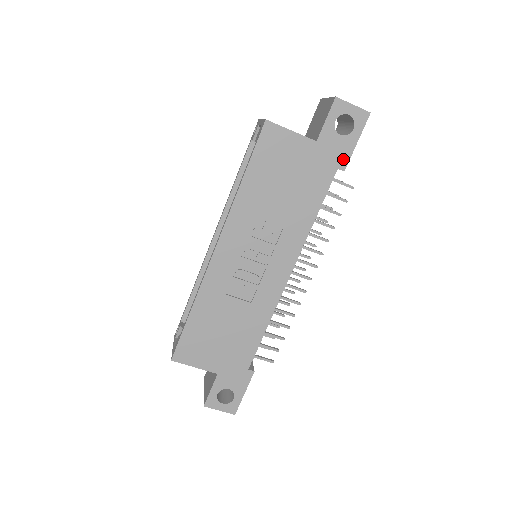
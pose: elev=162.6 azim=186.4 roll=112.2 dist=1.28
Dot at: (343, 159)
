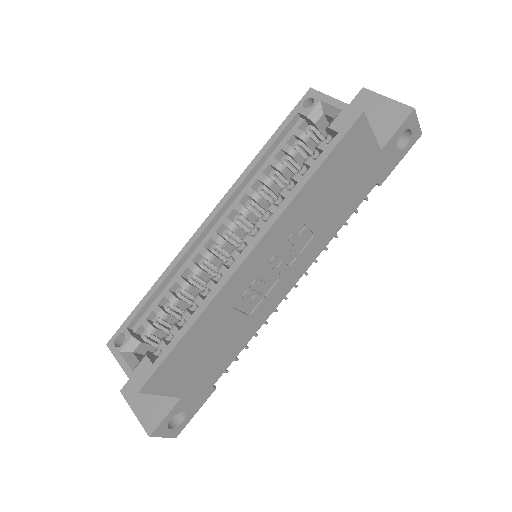
Dot at: (386, 174)
